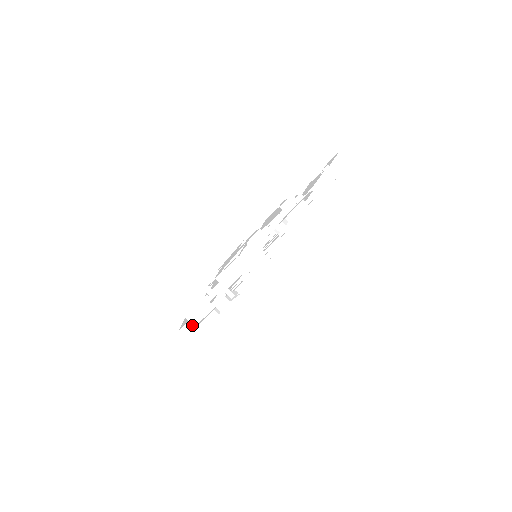
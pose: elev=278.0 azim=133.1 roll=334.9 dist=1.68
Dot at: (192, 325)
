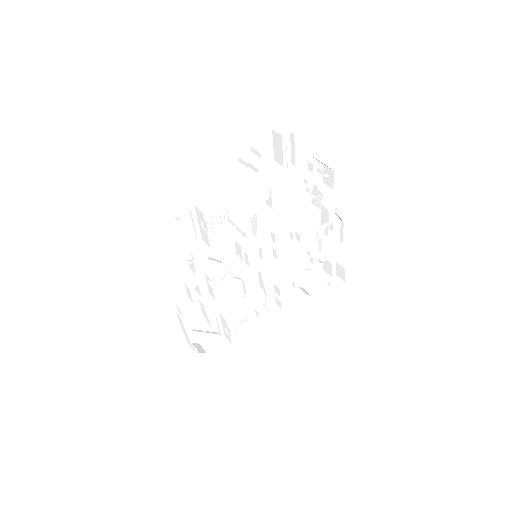
Dot at: occluded
